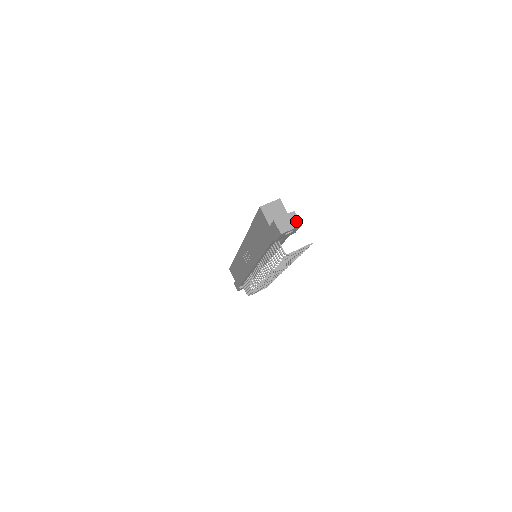
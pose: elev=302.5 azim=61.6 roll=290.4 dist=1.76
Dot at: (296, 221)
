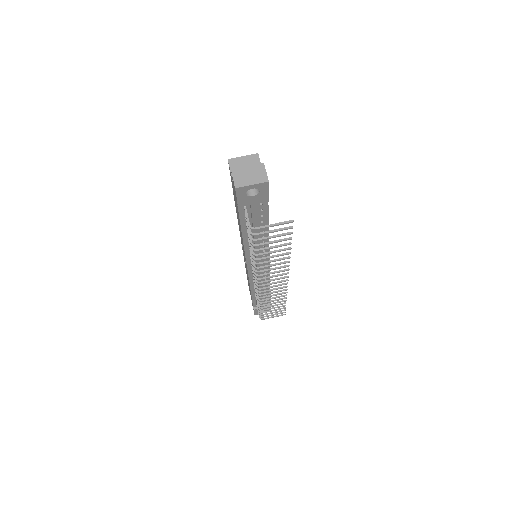
Dot at: (262, 175)
